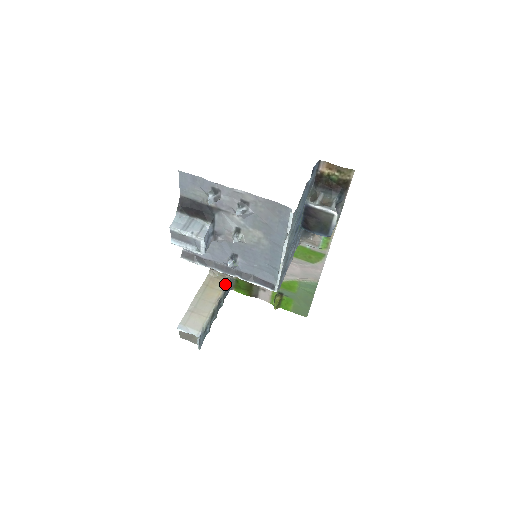
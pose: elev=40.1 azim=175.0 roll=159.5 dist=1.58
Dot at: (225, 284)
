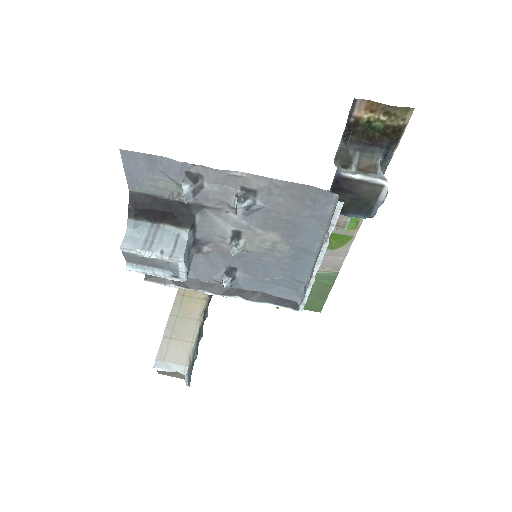
Dot at: occluded
